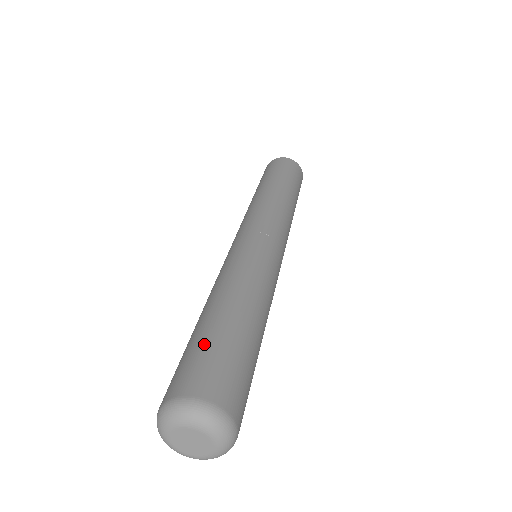
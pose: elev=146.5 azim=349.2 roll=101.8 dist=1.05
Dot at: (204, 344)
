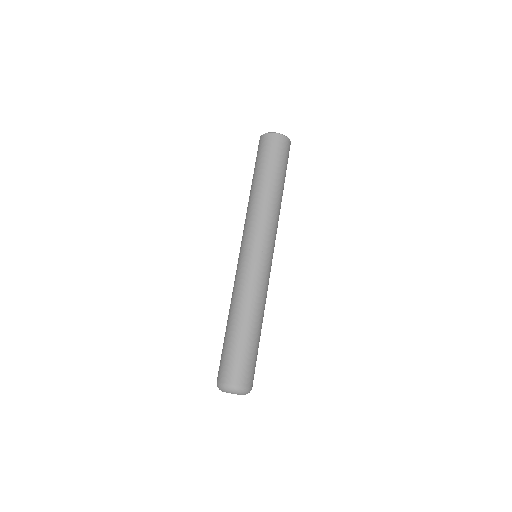
Dot at: (250, 355)
